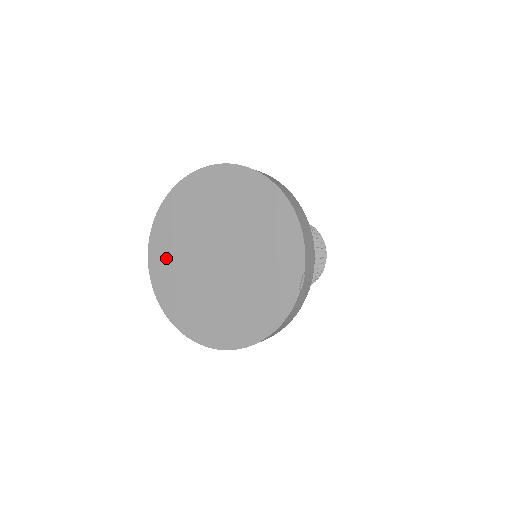
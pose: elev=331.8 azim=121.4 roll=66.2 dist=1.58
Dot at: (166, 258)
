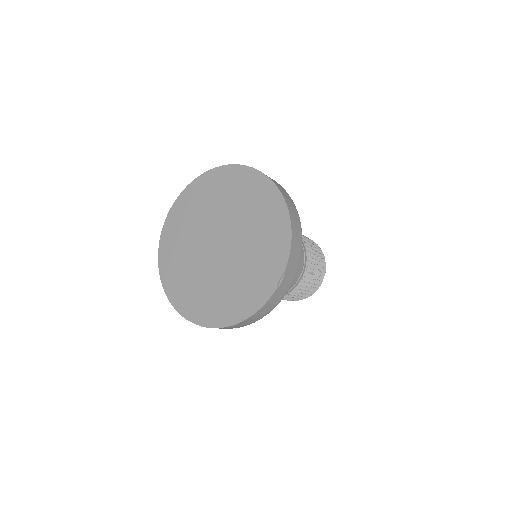
Dot at: (175, 237)
